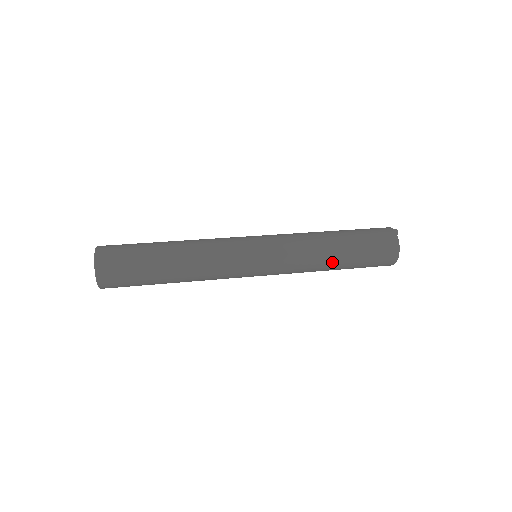
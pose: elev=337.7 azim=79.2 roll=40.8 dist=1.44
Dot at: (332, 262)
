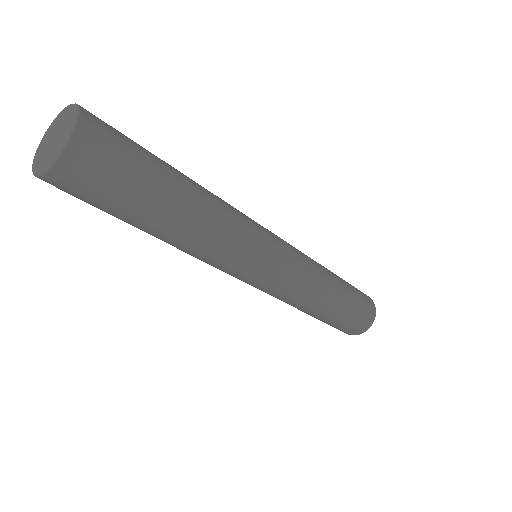
Dot at: (325, 306)
